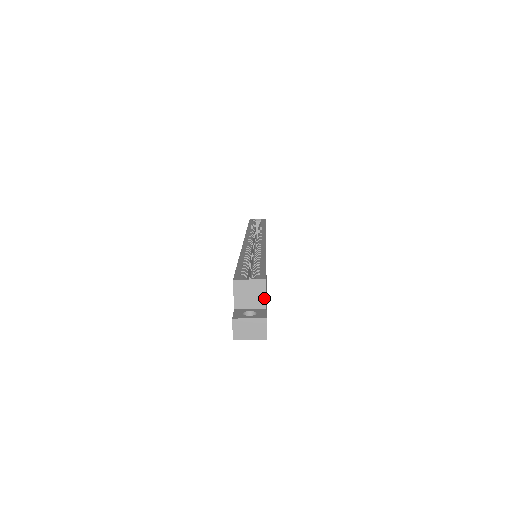
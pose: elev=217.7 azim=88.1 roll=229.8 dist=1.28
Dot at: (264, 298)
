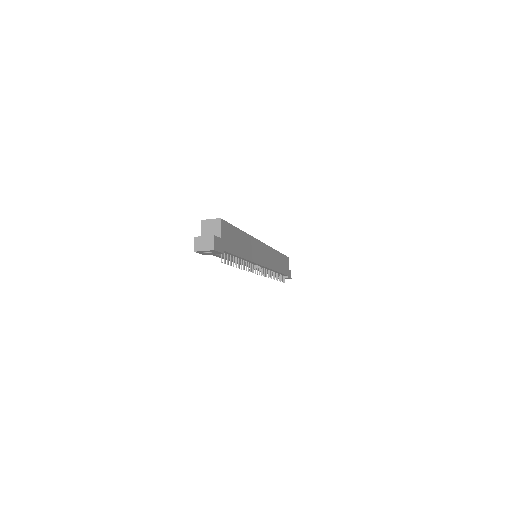
Dot at: (219, 231)
